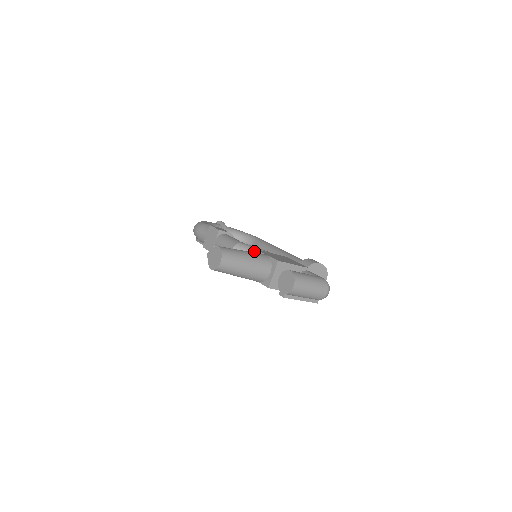
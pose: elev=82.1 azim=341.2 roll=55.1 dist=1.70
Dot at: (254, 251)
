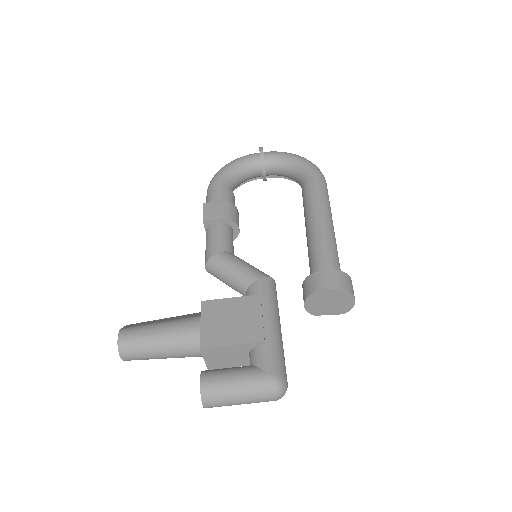
Dot at: (227, 274)
